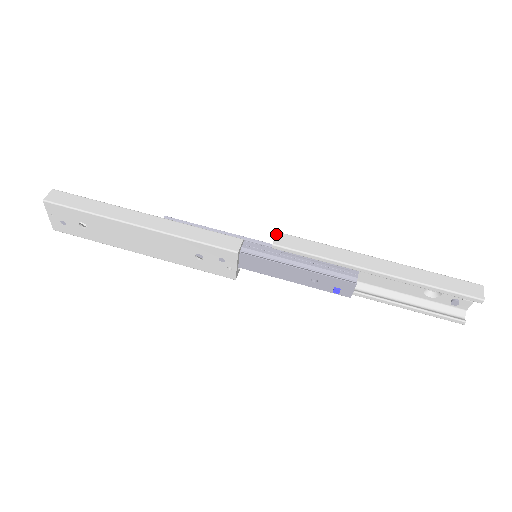
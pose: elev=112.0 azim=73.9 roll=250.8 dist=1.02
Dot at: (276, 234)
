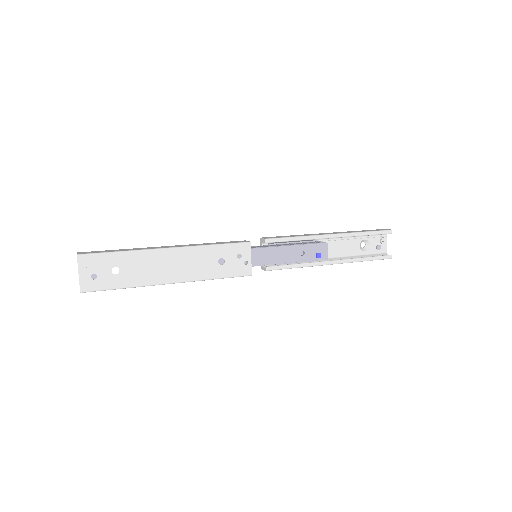
Dot at: (261, 238)
